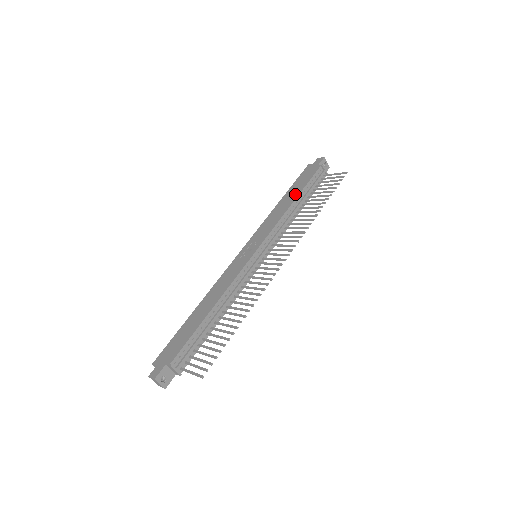
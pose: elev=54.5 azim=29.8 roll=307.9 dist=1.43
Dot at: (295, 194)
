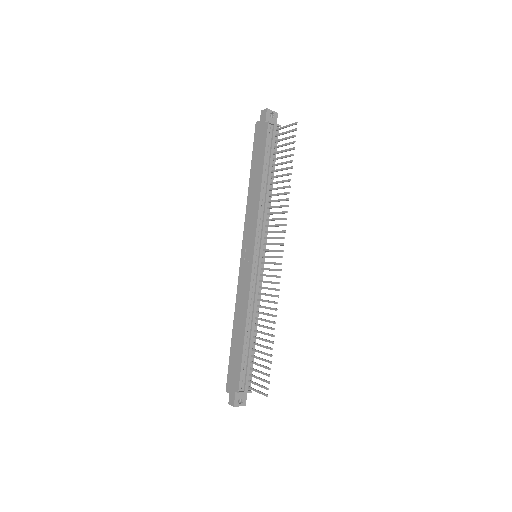
Dot at: (259, 172)
